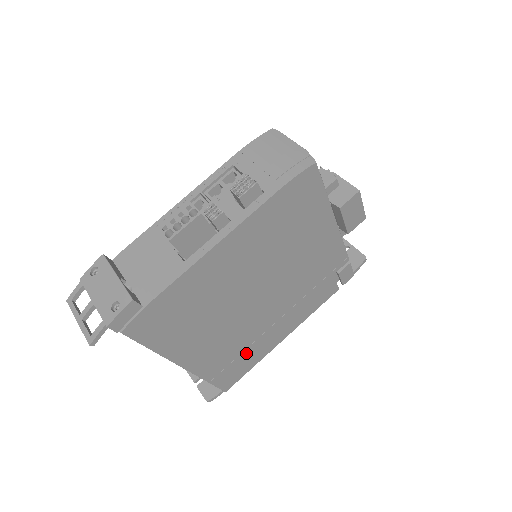
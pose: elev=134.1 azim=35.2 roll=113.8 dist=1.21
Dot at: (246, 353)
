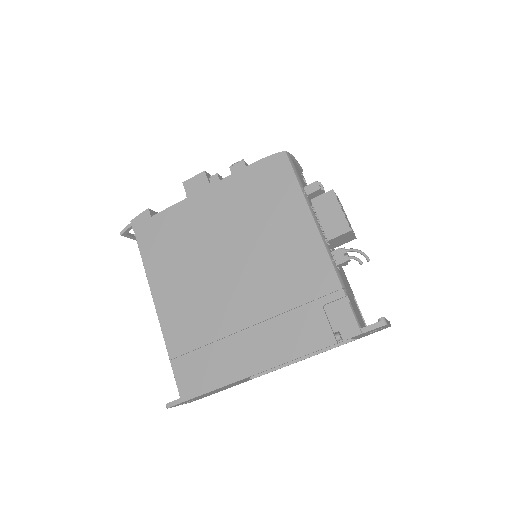
Dot at: (211, 351)
